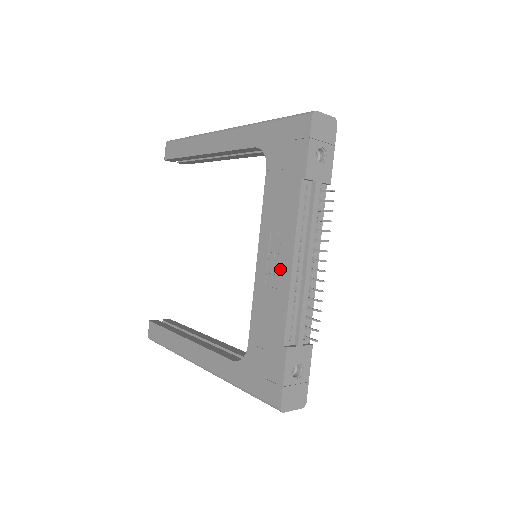
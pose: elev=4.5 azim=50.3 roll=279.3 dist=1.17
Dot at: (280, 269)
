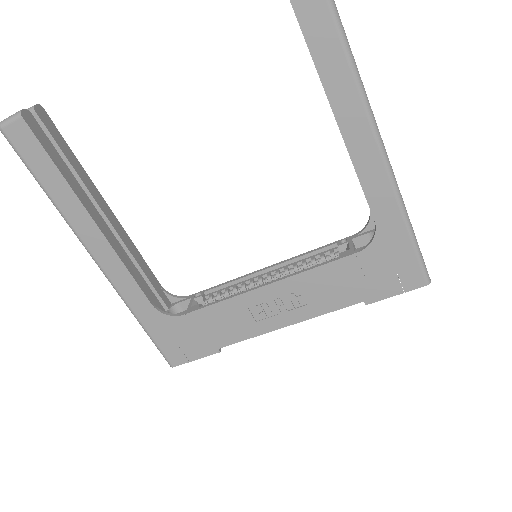
Dot at: (274, 317)
